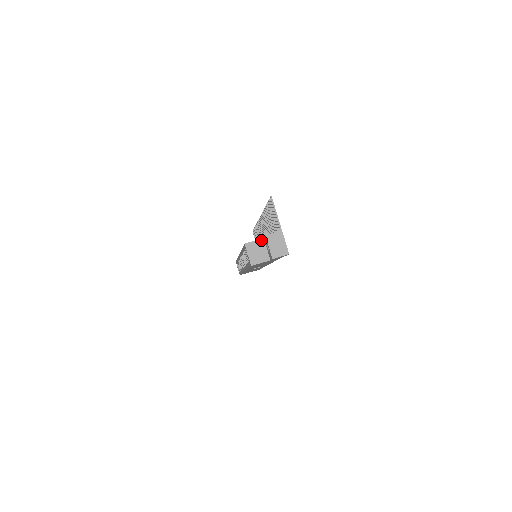
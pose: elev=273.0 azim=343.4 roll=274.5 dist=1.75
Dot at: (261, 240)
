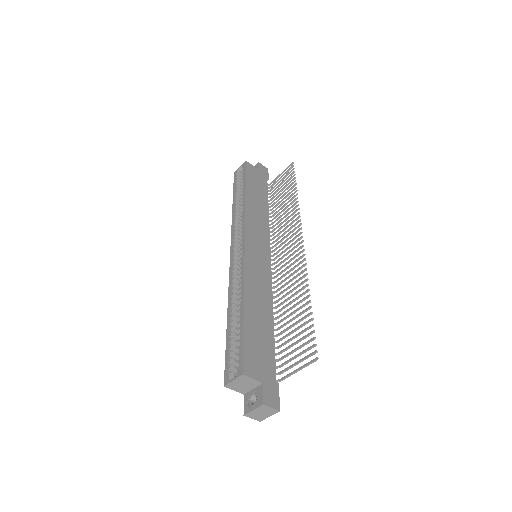
Dot at: (259, 382)
